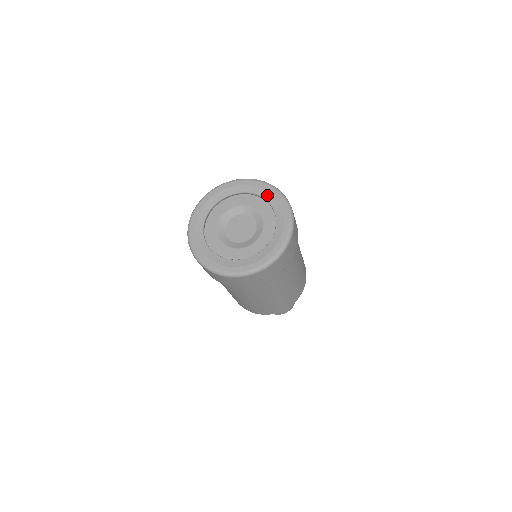
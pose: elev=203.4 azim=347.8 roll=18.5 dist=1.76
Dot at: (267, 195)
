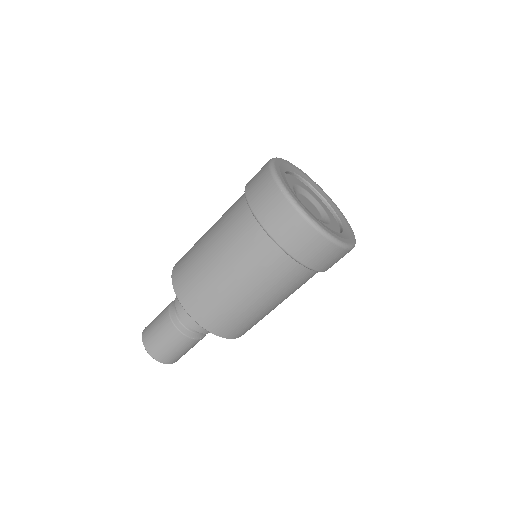
Dot at: (347, 228)
